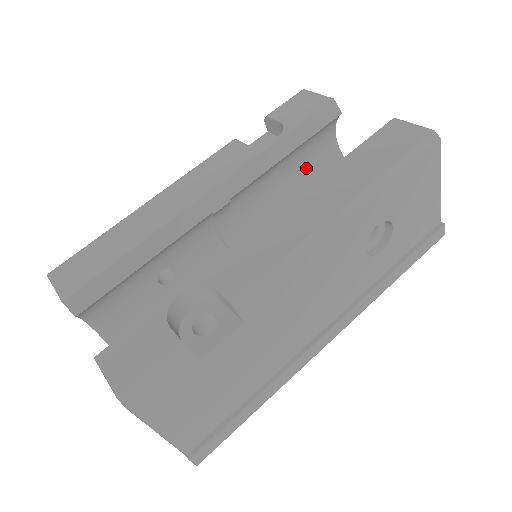
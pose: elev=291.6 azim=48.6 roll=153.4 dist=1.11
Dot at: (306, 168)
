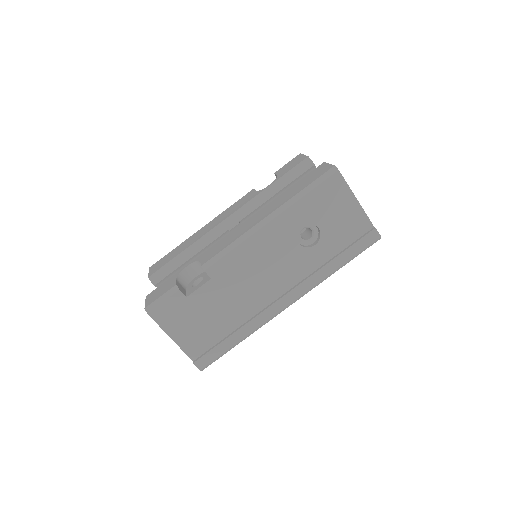
Dot at: occluded
